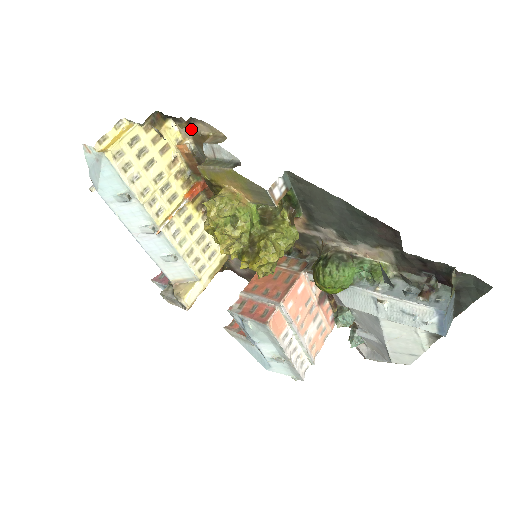
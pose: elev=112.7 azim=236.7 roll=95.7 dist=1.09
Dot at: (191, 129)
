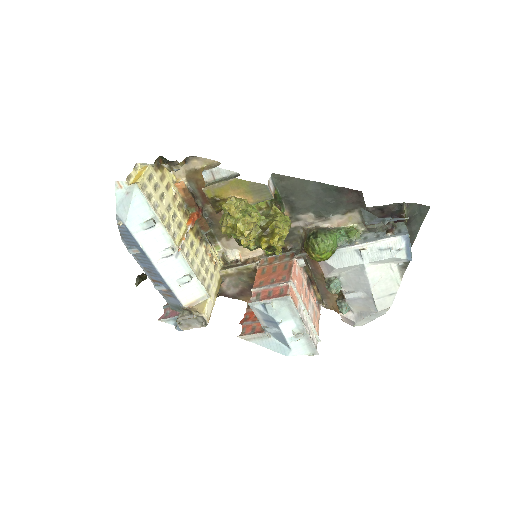
Dot at: (185, 169)
